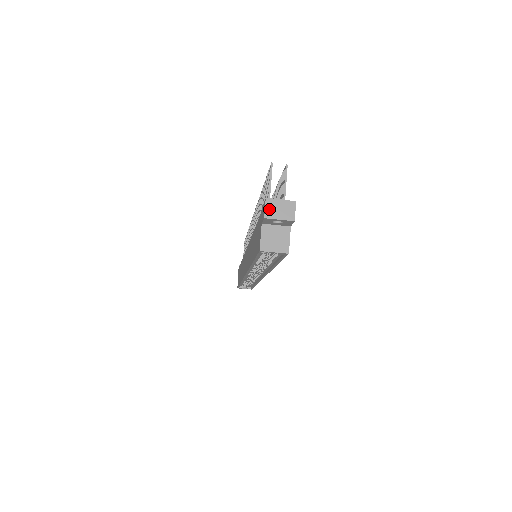
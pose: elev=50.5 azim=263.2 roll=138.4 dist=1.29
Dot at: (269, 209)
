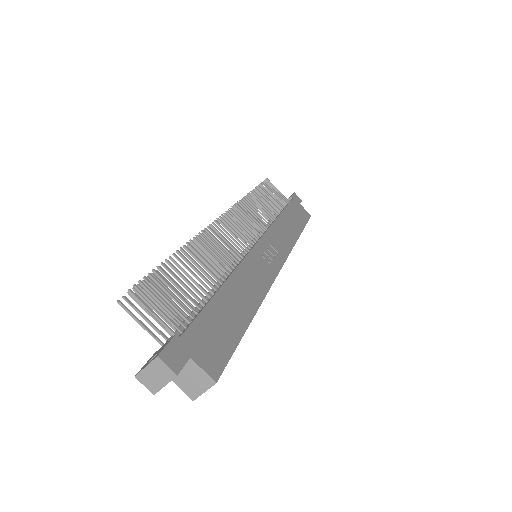
Dot at: (148, 384)
